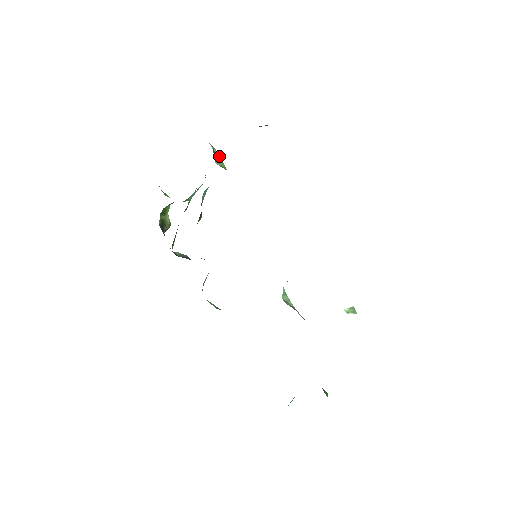
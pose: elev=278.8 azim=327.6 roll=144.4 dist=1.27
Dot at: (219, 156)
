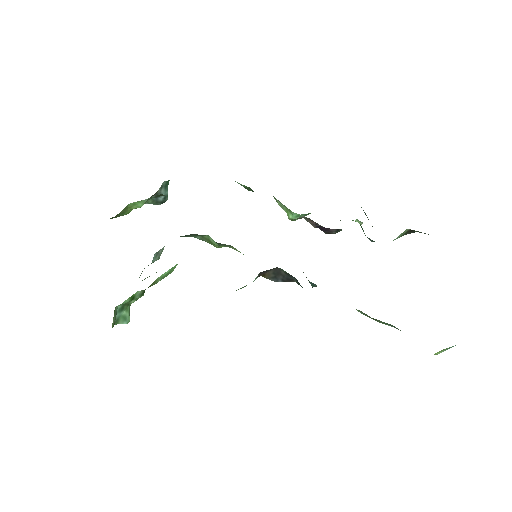
Dot at: occluded
